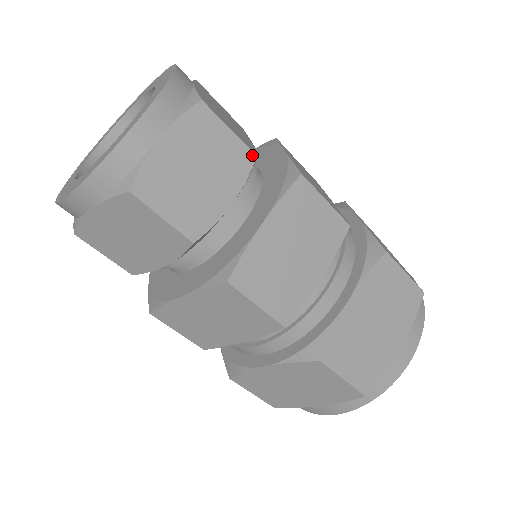
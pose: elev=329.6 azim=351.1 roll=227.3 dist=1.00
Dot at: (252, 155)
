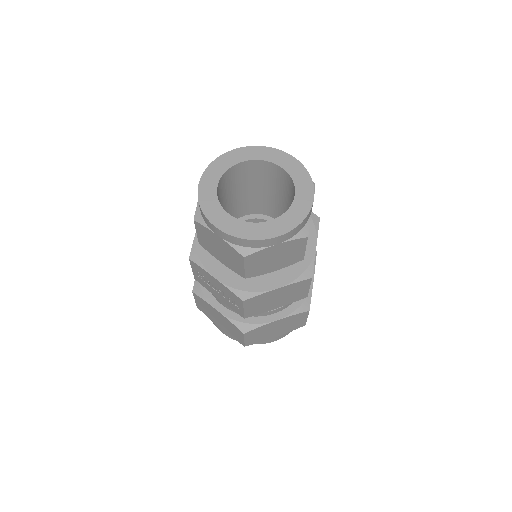
Dot at: occluded
